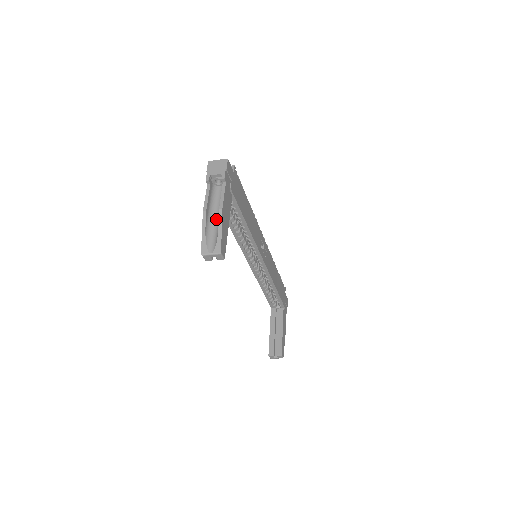
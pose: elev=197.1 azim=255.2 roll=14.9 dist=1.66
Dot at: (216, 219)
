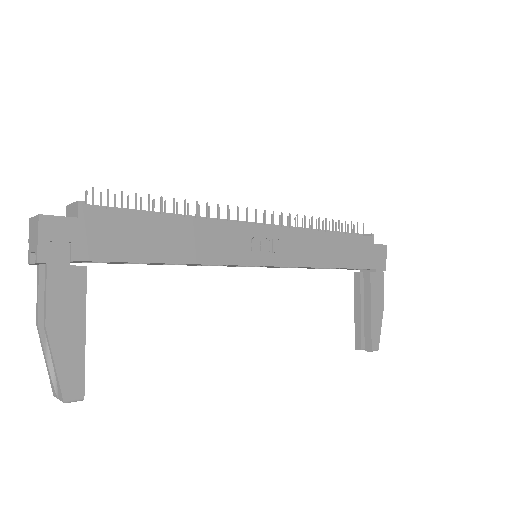
Dot at: occluded
